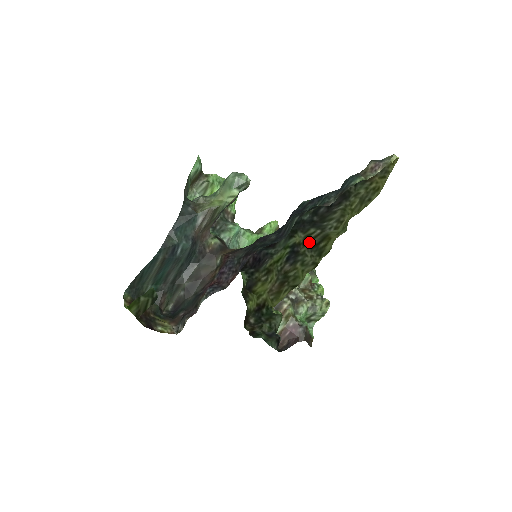
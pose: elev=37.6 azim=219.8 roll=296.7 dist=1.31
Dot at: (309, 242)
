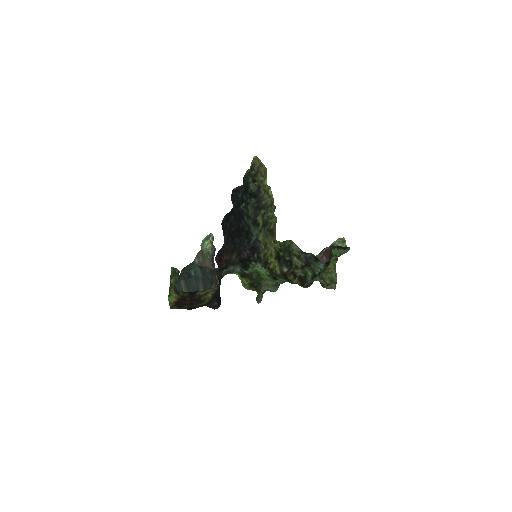
Dot at: (264, 213)
